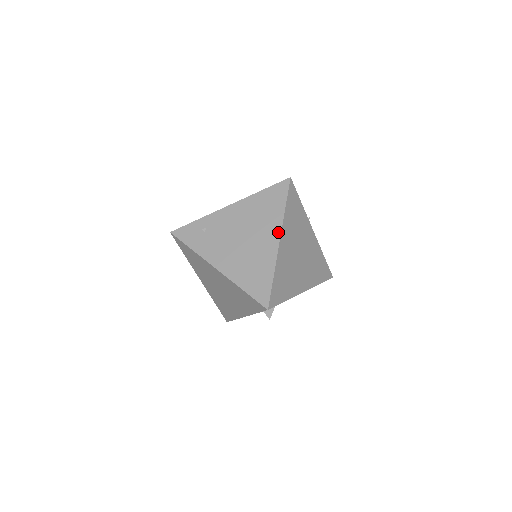
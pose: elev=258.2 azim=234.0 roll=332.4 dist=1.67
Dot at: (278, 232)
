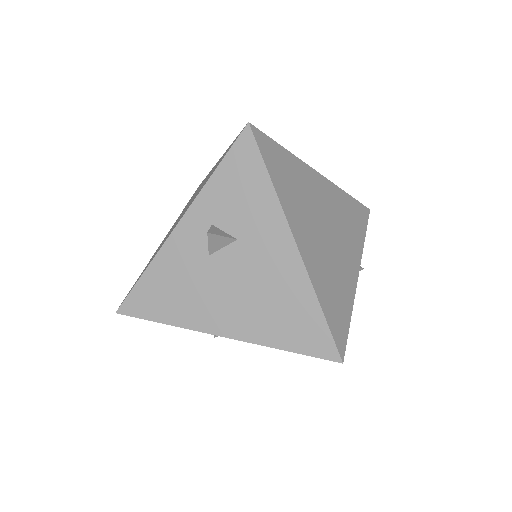
Dot at: occluded
